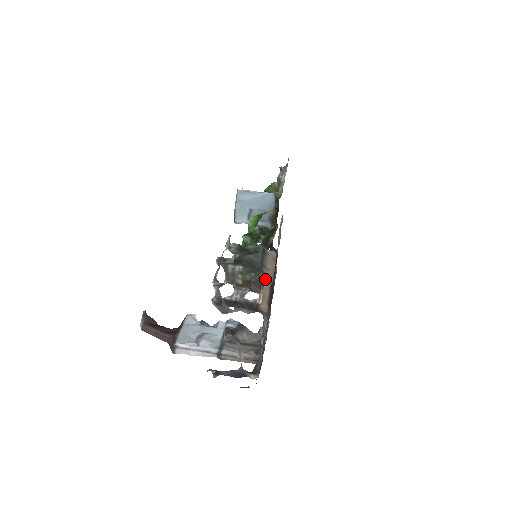
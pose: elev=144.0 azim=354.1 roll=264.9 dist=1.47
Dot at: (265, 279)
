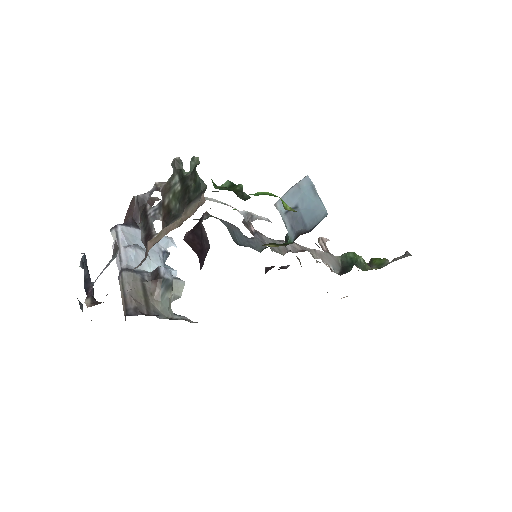
Dot at: (176, 220)
